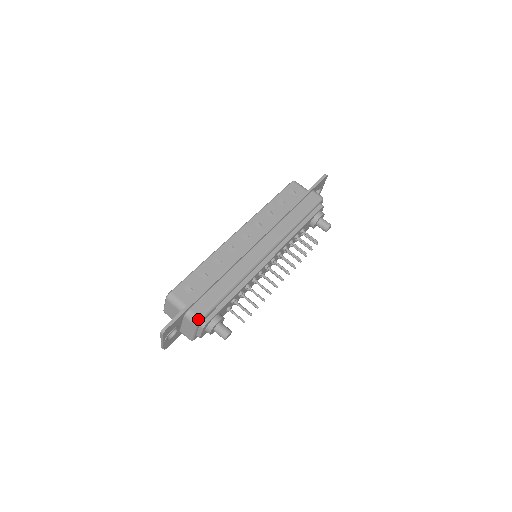
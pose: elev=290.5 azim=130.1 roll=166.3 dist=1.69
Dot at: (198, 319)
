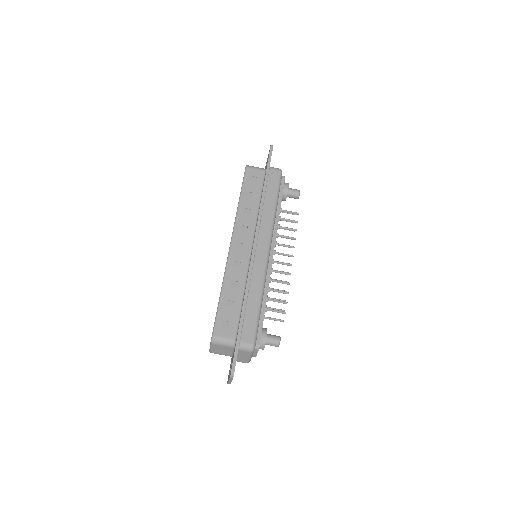
Dot at: (252, 346)
